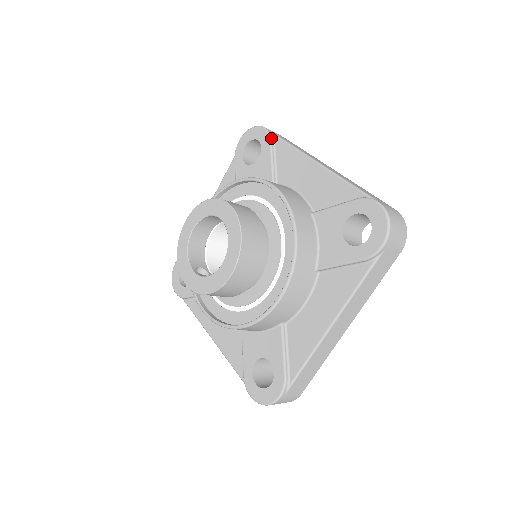
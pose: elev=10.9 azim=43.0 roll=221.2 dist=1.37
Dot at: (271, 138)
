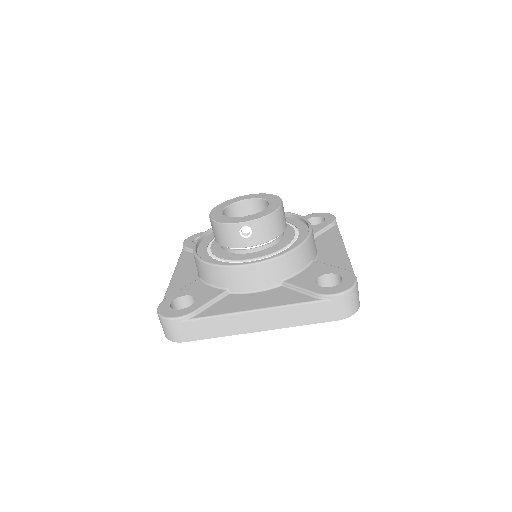
Dot at: occluded
